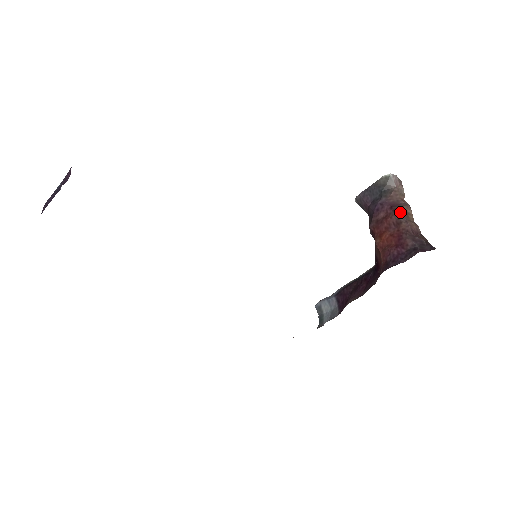
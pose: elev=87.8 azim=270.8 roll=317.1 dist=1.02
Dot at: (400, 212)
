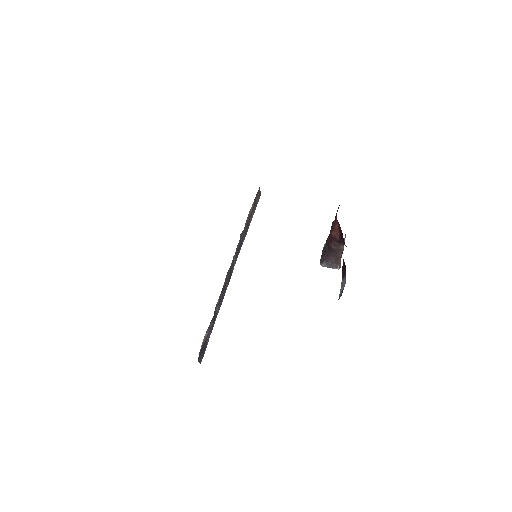
Dot at: occluded
